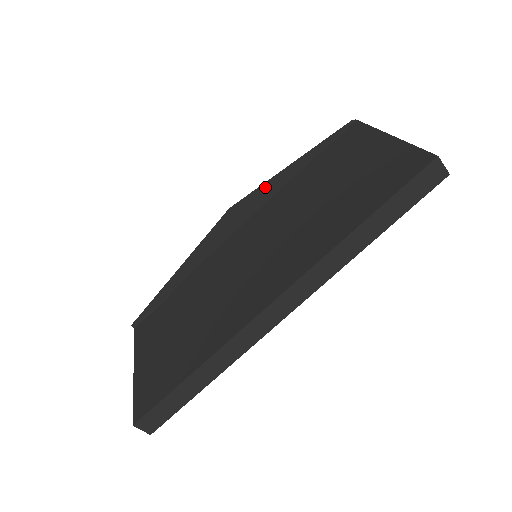
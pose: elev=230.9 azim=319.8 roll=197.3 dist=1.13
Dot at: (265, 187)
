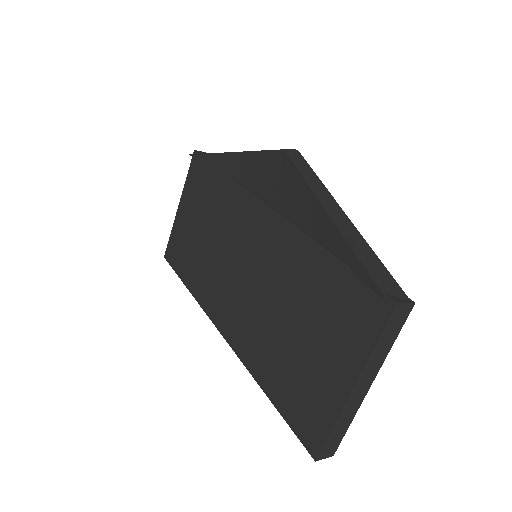
Dot at: (308, 196)
